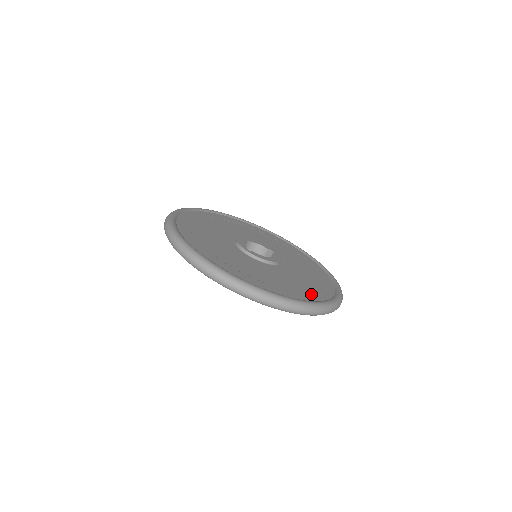
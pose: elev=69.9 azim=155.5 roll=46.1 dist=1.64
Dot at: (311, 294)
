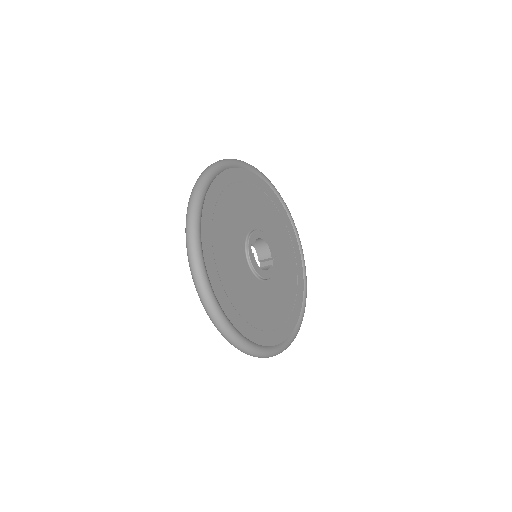
Dot at: (261, 333)
